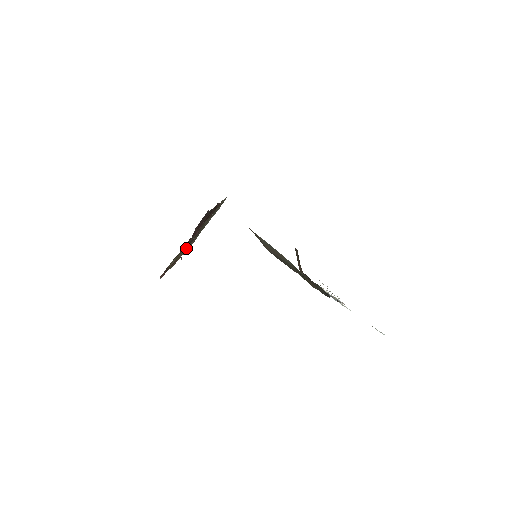
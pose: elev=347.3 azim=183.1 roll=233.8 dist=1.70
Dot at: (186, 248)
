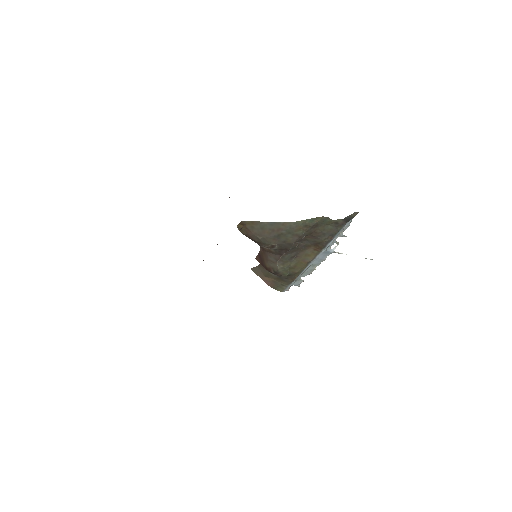
Dot at: occluded
